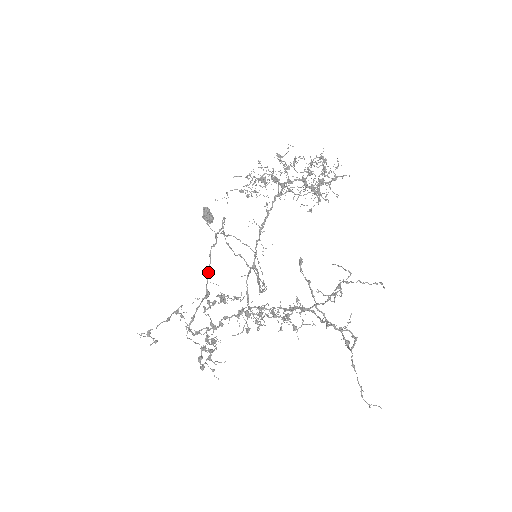
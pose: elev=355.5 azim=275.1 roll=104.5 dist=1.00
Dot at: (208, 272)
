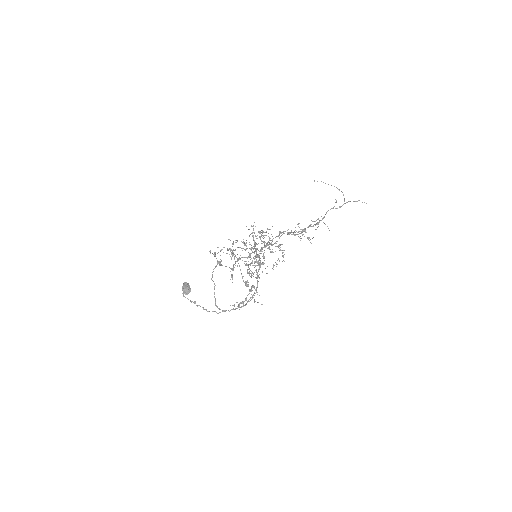
Dot at: (226, 266)
